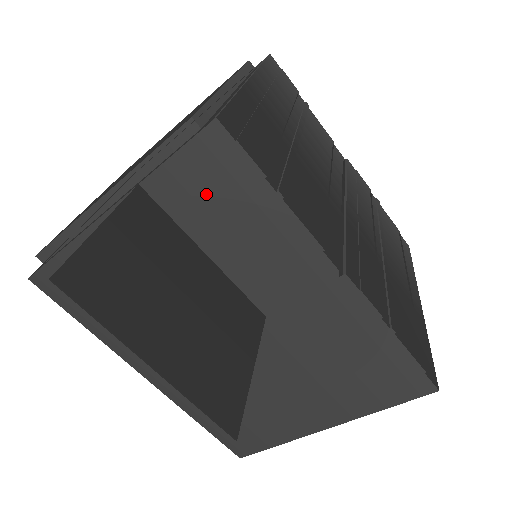
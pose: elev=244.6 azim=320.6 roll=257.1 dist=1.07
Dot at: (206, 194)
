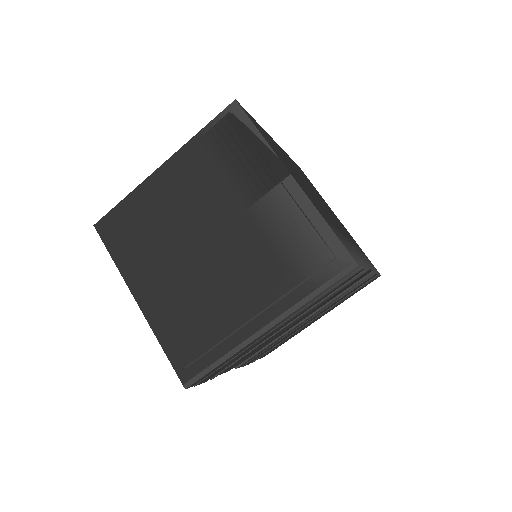
Dot at: occluded
